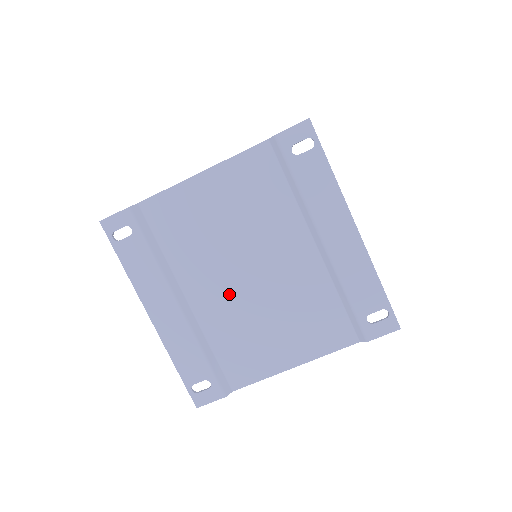
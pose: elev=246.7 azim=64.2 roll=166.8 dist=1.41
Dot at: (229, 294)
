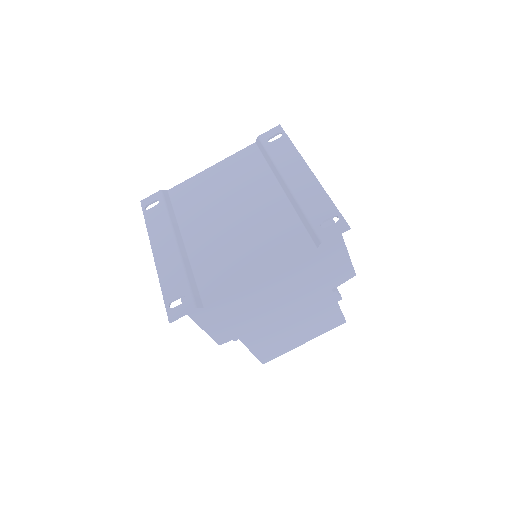
Dot at: (215, 232)
